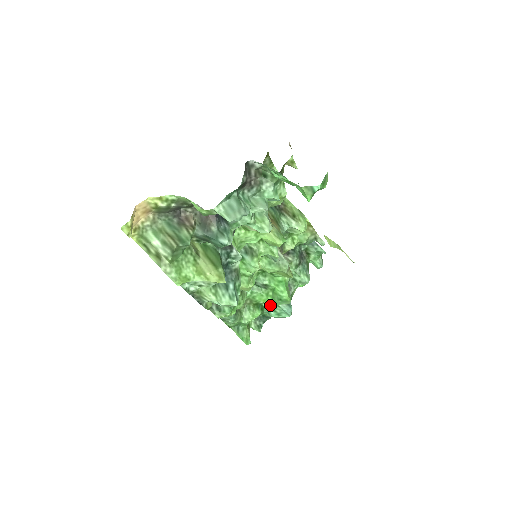
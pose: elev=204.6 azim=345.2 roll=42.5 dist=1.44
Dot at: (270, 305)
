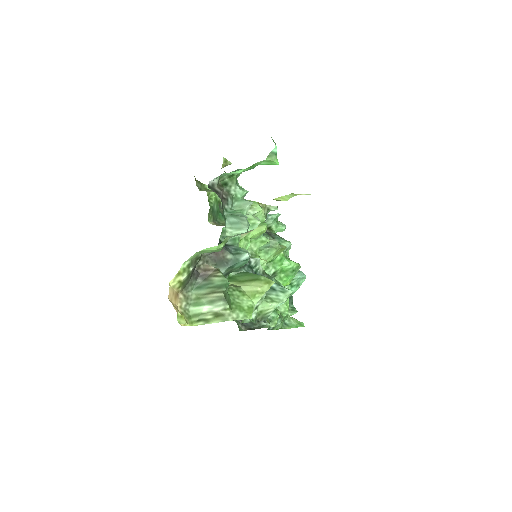
Dot at: occluded
